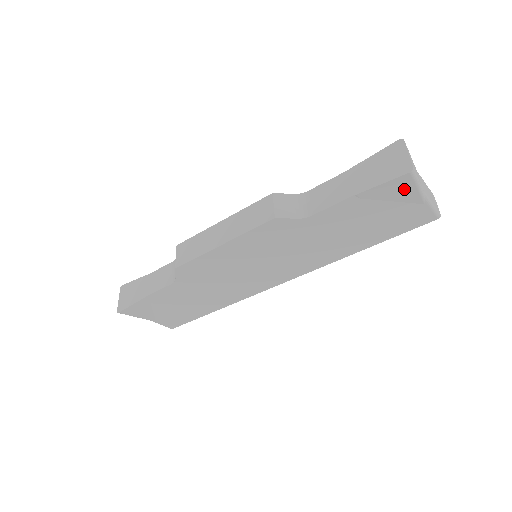
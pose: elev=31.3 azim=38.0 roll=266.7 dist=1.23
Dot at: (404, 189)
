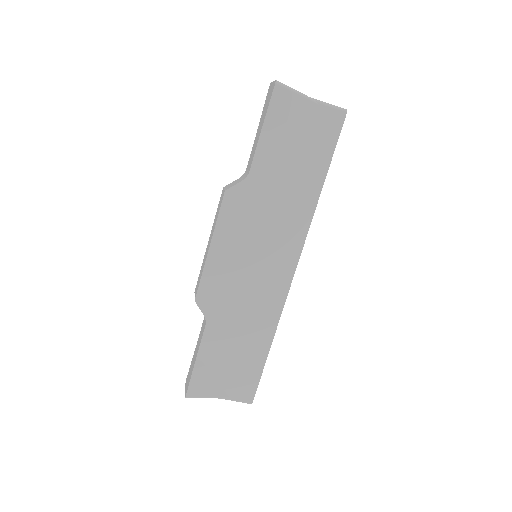
Dot at: (289, 101)
